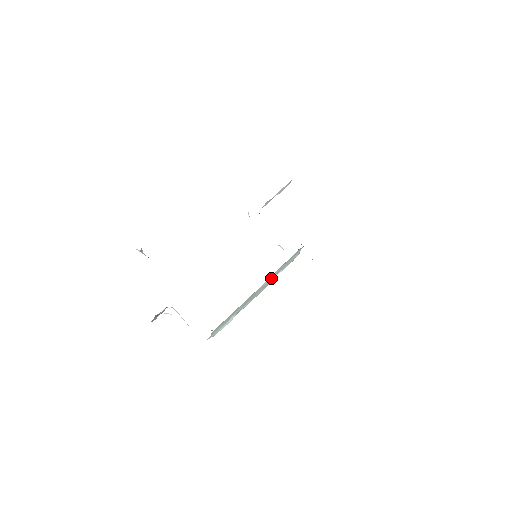
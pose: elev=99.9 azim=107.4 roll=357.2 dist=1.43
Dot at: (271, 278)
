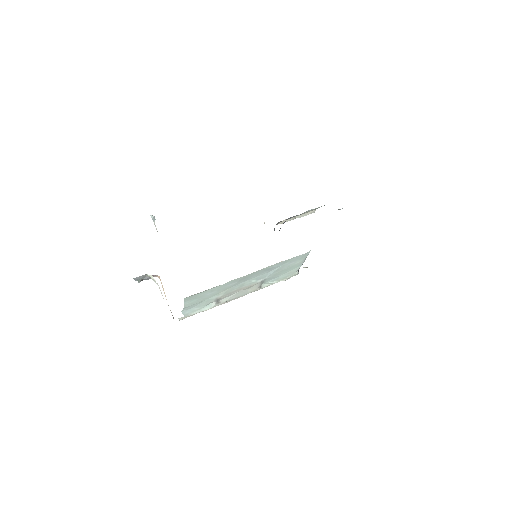
Dot at: (262, 279)
